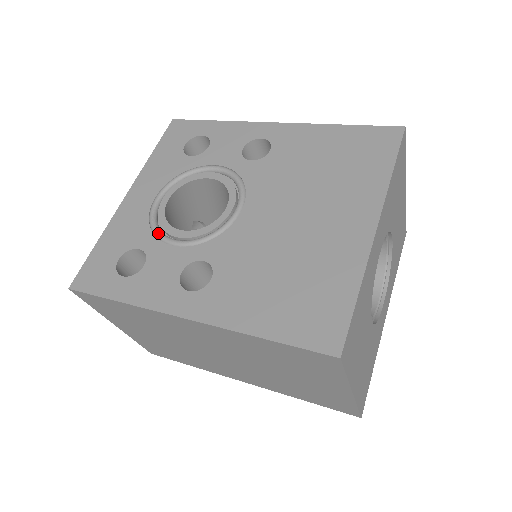
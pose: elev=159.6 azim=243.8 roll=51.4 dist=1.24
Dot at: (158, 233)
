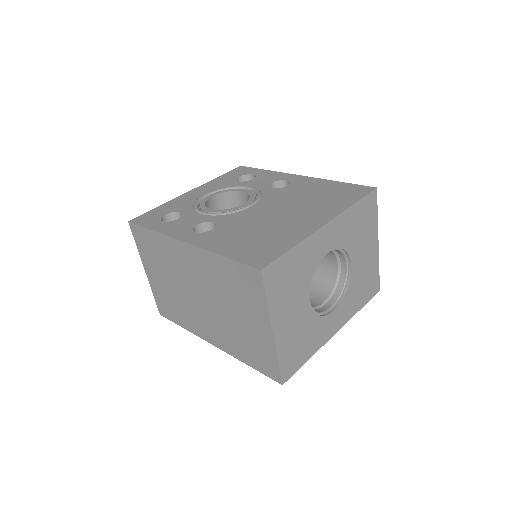
Dot at: (196, 207)
